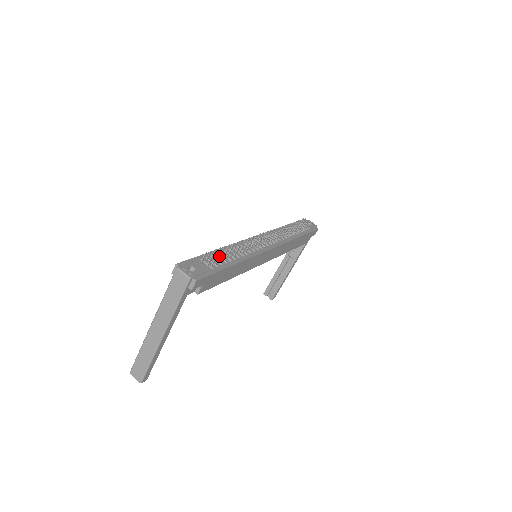
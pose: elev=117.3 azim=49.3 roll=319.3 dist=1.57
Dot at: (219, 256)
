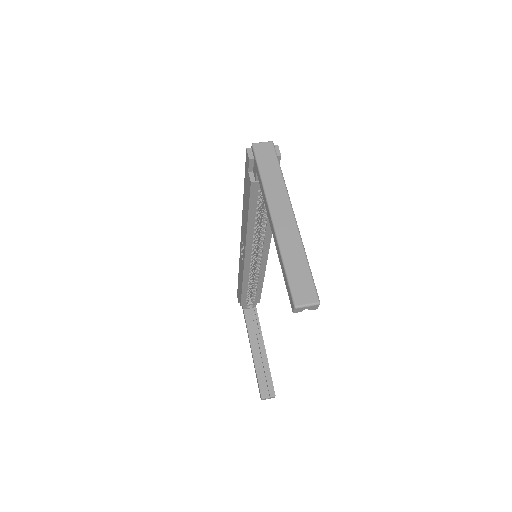
Dot at: occluded
